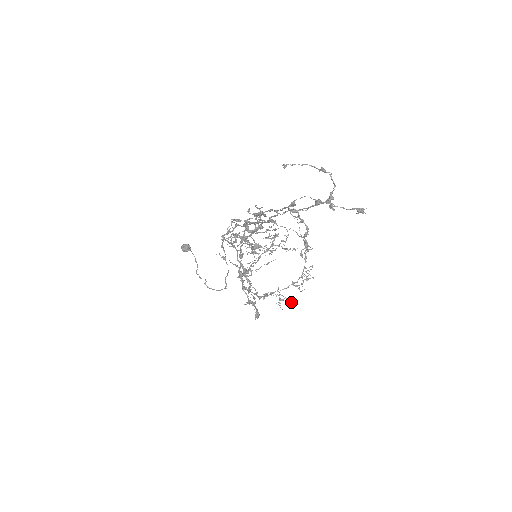
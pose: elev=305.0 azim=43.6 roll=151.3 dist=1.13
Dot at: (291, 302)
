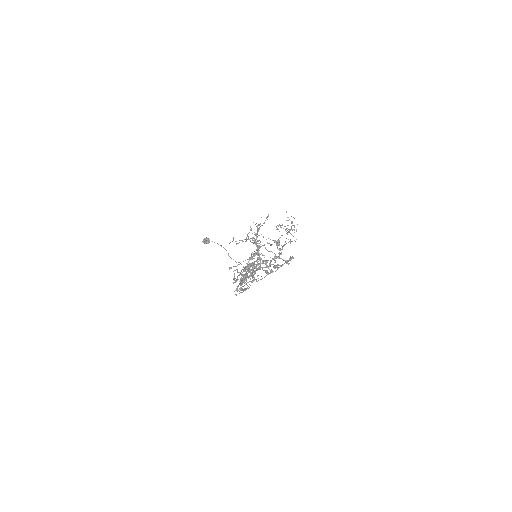
Dot at: (296, 231)
